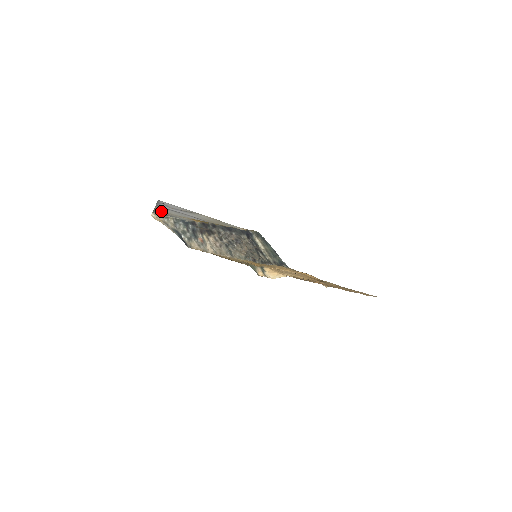
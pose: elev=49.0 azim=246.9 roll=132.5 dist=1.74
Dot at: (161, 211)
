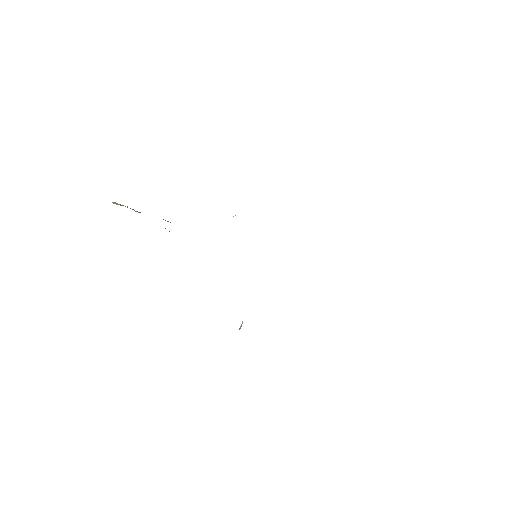
Dot at: occluded
